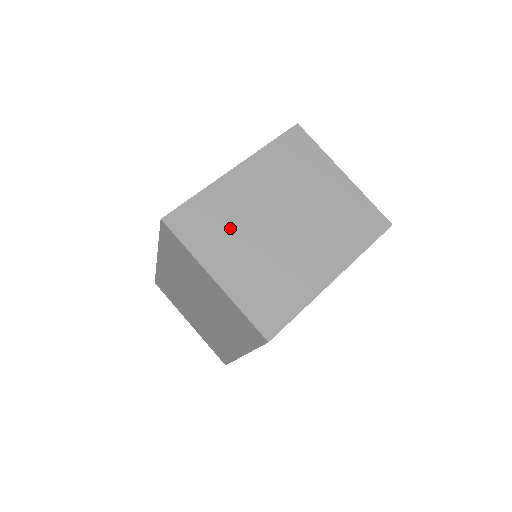
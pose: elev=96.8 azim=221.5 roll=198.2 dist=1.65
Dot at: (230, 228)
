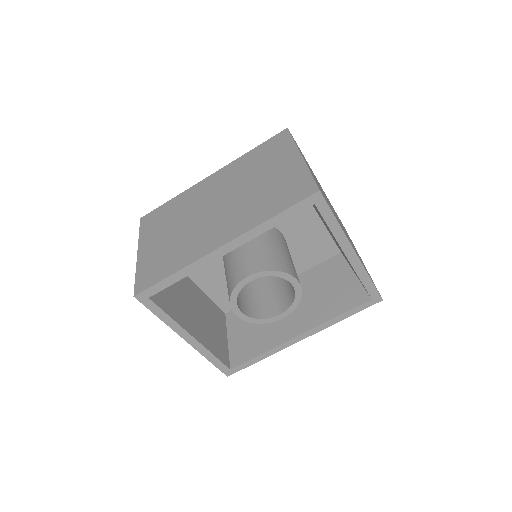
Dot at: occluded
